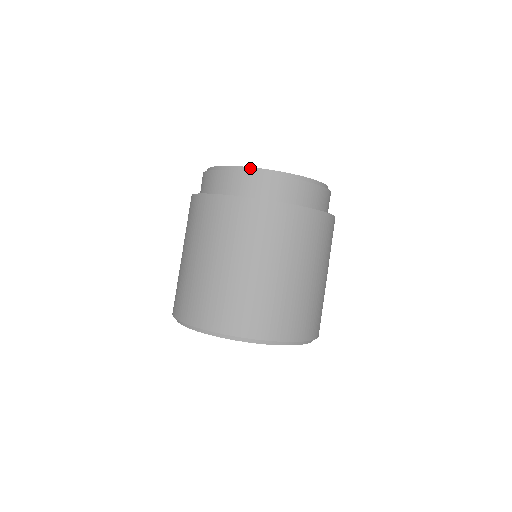
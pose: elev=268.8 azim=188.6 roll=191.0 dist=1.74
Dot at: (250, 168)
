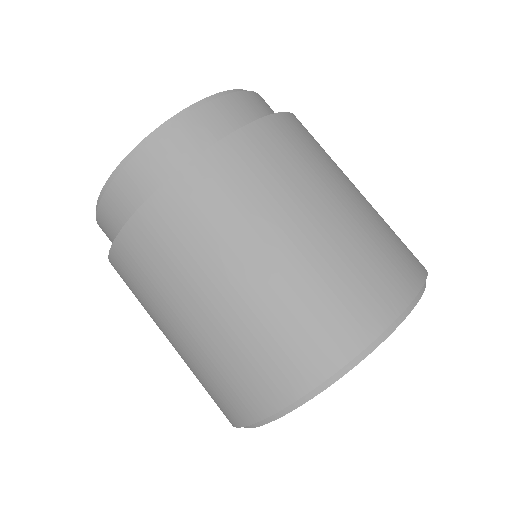
Dot at: occluded
